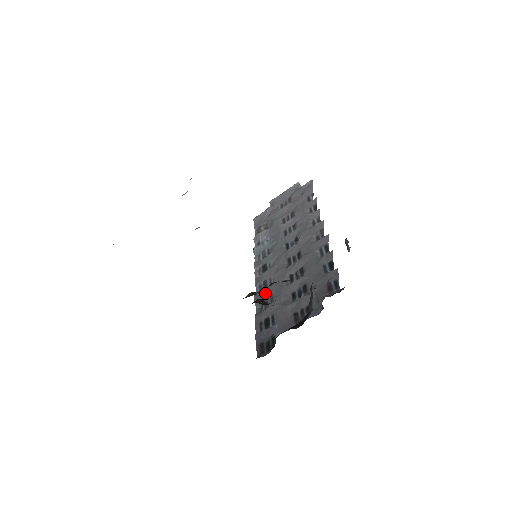
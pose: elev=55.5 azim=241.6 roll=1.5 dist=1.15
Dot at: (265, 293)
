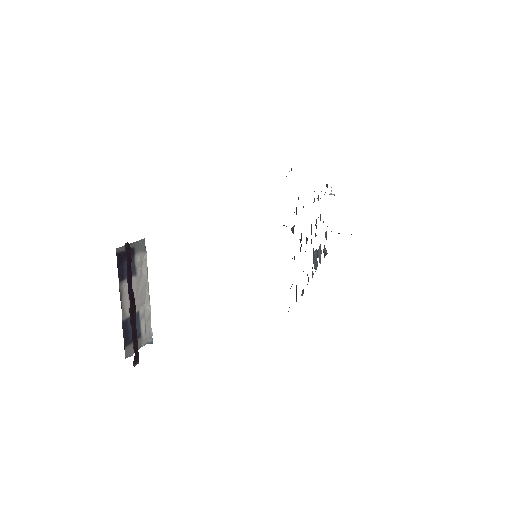
Dot at: occluded
